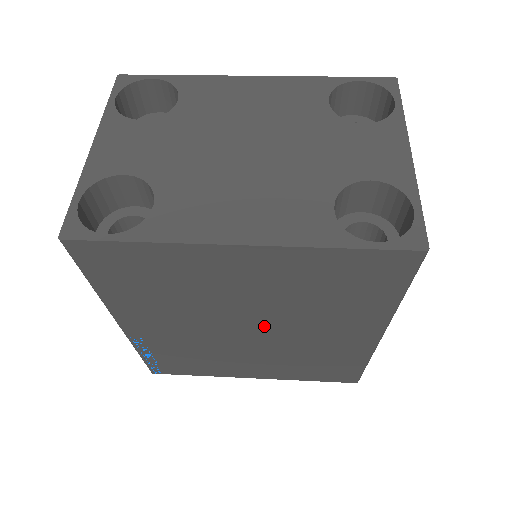
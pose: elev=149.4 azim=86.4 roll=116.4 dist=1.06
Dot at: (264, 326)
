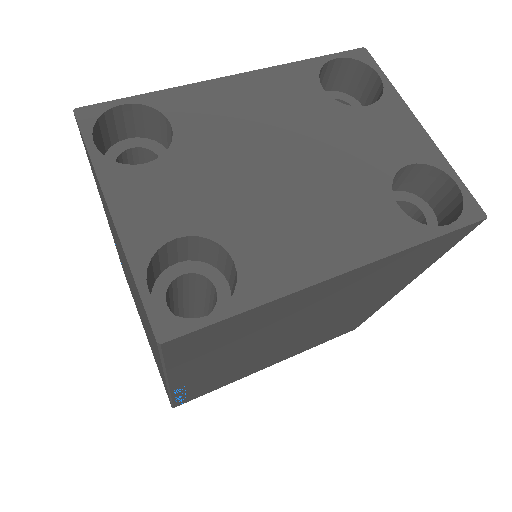
Dot at: (313, 324)
